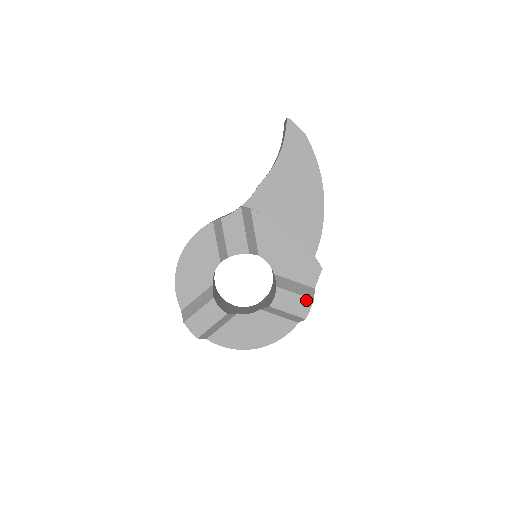
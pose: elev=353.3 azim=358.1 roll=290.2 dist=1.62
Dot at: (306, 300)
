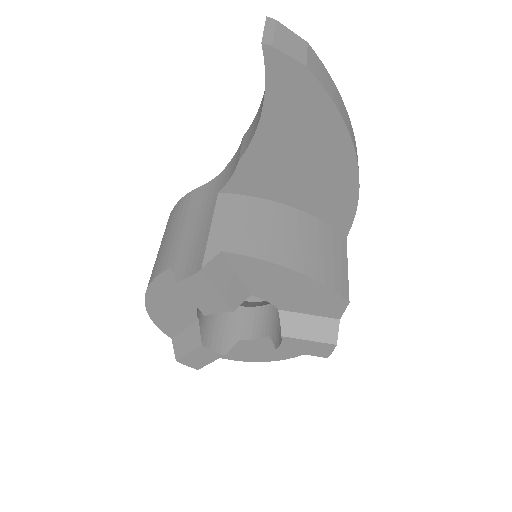
Dot at: (325, 345)
